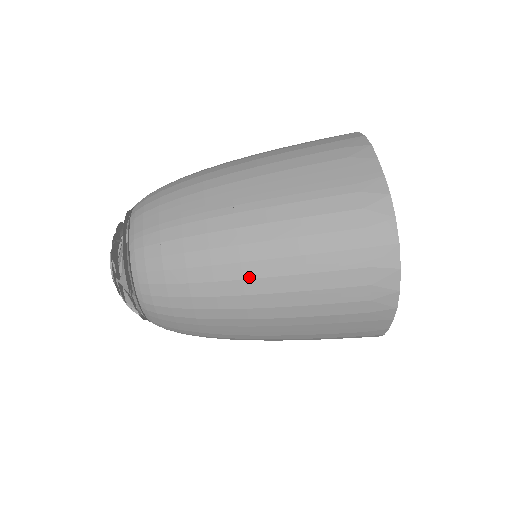
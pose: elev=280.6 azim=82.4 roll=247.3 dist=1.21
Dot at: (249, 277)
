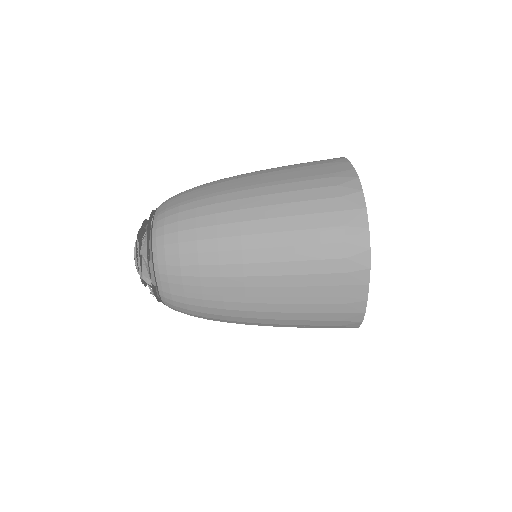
Dot at: (246, 233)
